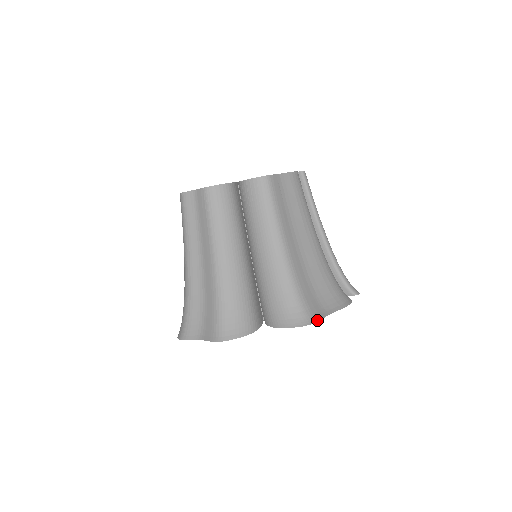
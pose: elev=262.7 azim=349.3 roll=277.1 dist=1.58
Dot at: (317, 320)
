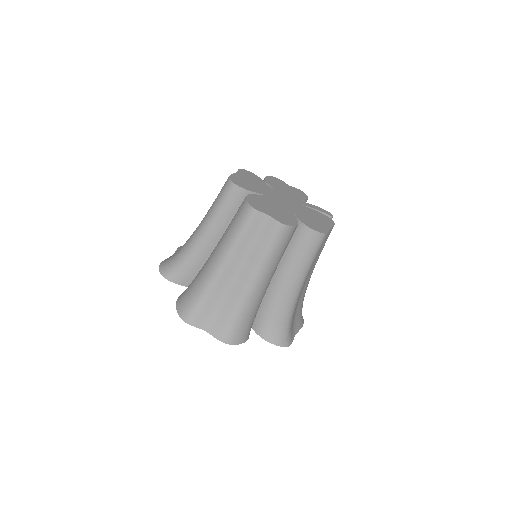
Dot at: occluded
